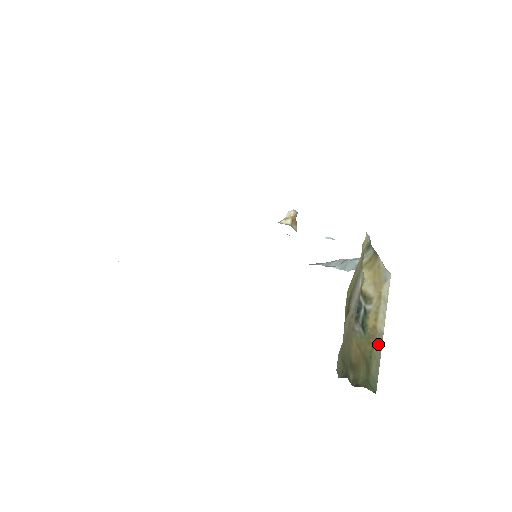
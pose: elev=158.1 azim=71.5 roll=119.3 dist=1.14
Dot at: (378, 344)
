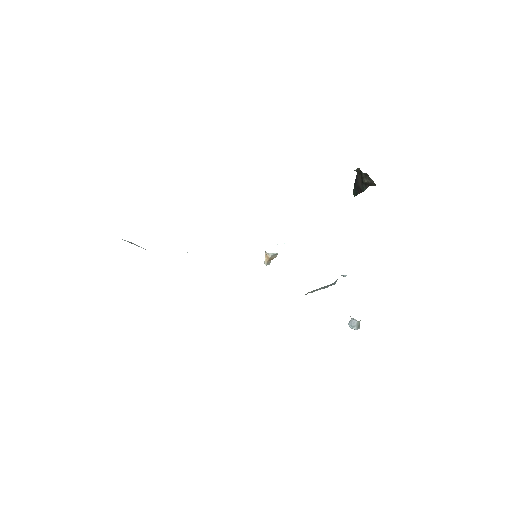
Dot at: occluded
